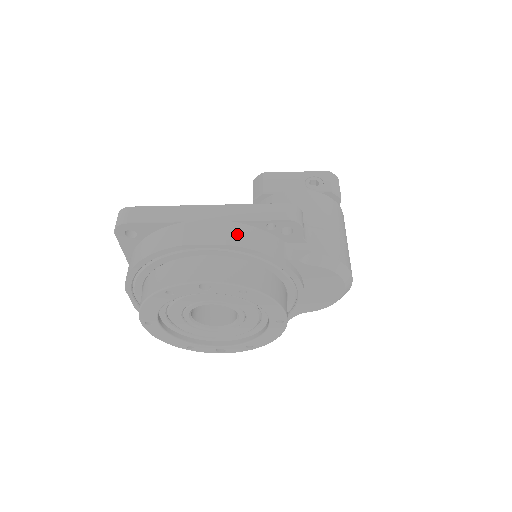
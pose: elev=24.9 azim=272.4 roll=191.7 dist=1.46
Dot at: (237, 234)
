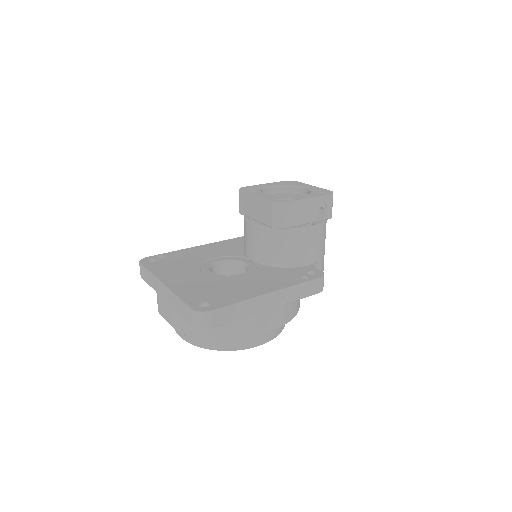
Dot at: (288, 313)
